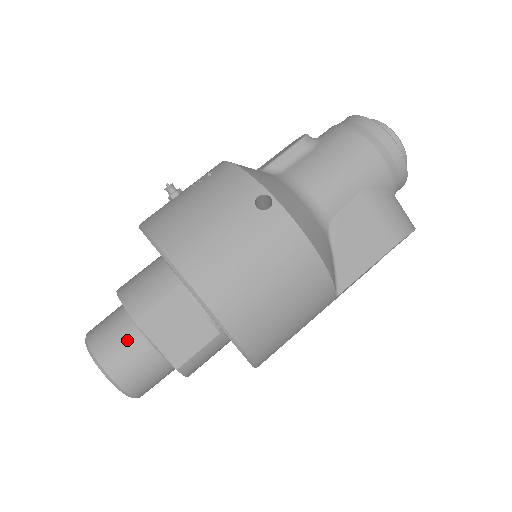
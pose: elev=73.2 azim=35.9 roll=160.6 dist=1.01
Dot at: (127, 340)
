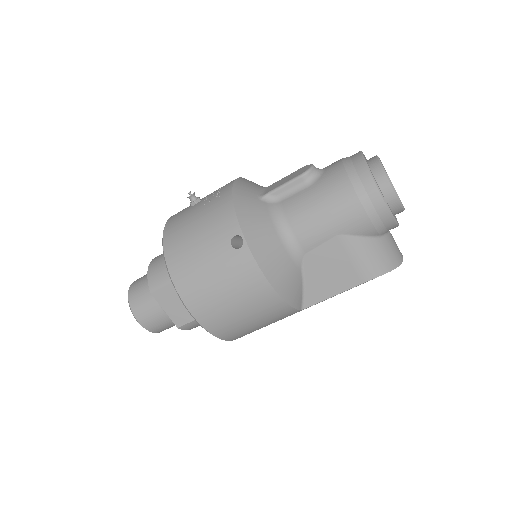
Dot at: (149, 301)
